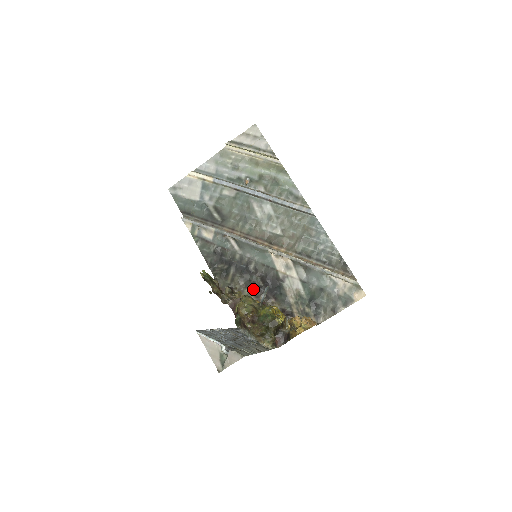
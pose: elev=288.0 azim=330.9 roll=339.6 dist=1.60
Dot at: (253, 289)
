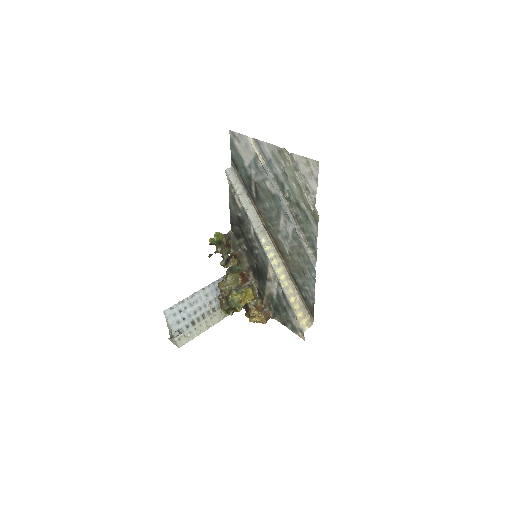
Dot at: (249, 263)
